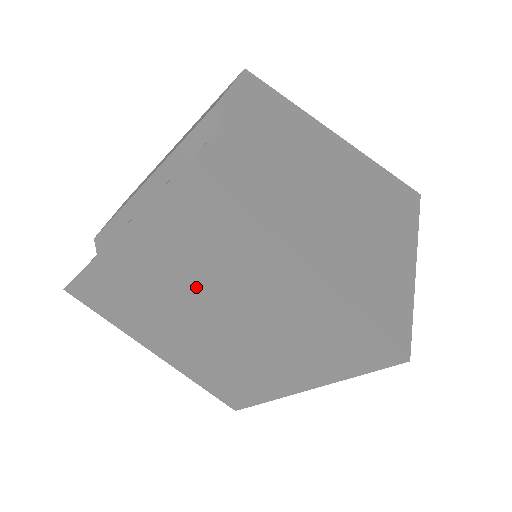
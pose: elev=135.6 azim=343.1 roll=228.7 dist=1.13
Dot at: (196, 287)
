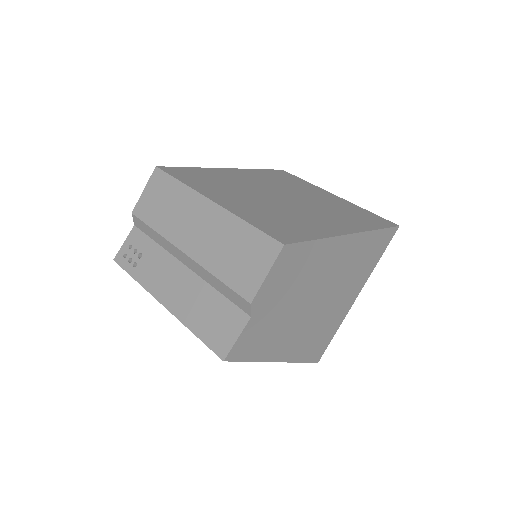
Dot at: occluded
